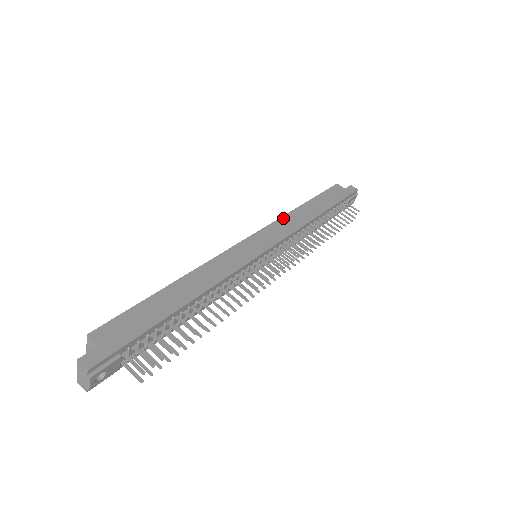
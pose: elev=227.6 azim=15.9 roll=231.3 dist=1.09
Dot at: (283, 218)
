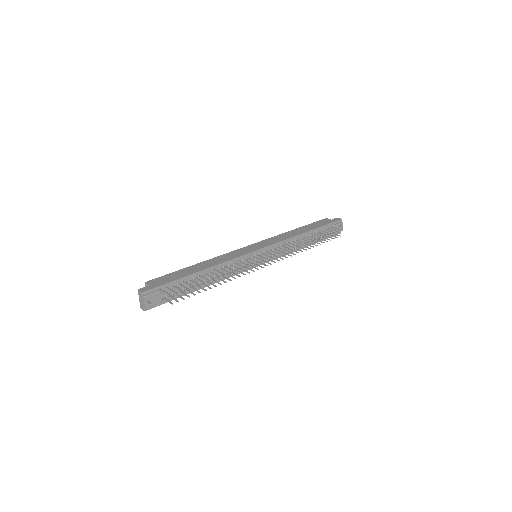
Dot at: (277, 236)
